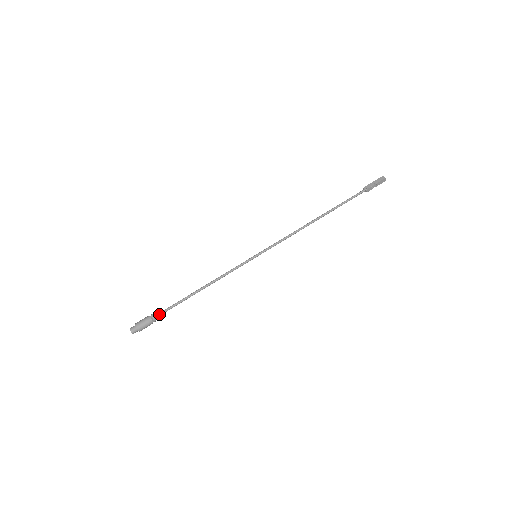
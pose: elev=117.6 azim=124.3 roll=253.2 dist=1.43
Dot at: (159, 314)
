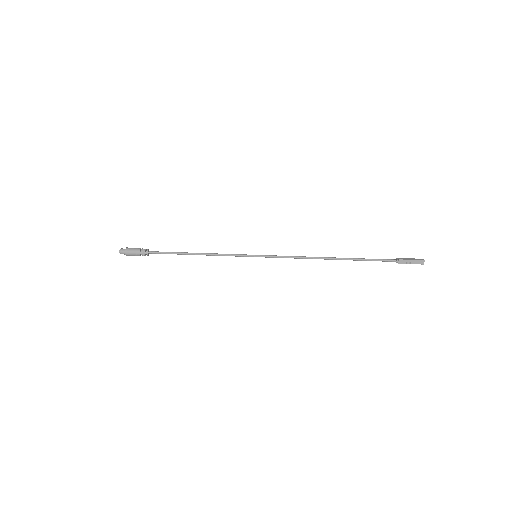
Dot at: (149, 253)
